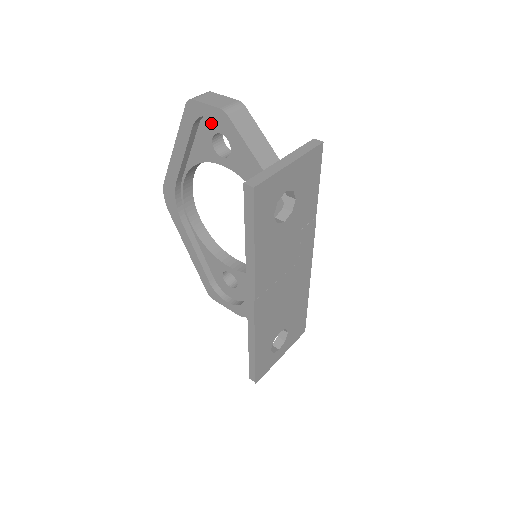
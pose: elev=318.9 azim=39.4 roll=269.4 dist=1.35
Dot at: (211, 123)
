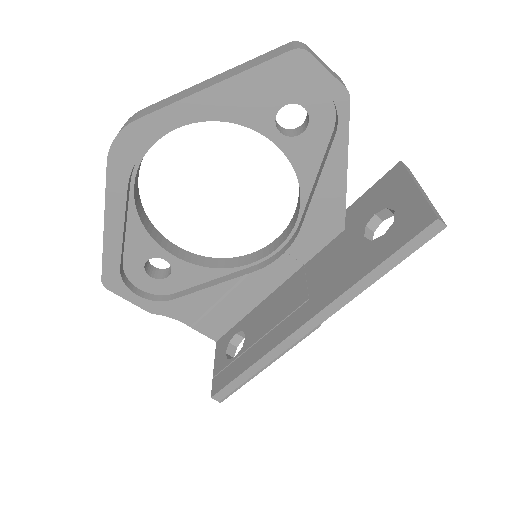
Dot at: (299, 89)
